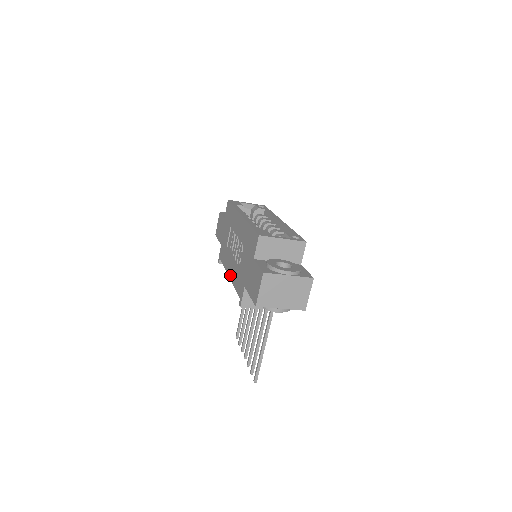
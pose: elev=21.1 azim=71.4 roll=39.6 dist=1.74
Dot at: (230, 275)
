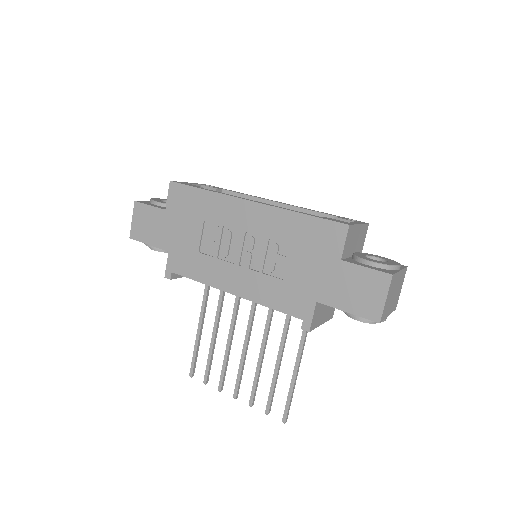
Dot at: (239, 292)
